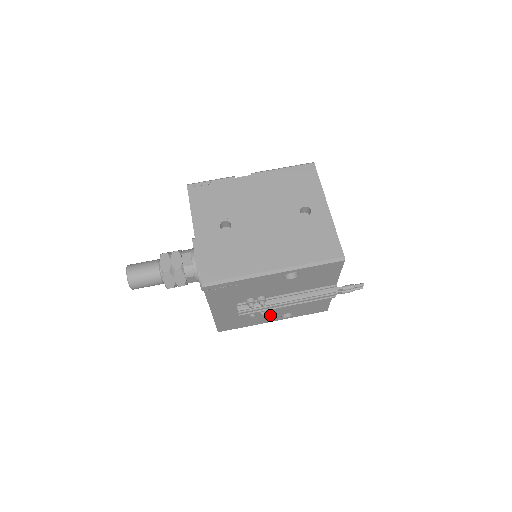
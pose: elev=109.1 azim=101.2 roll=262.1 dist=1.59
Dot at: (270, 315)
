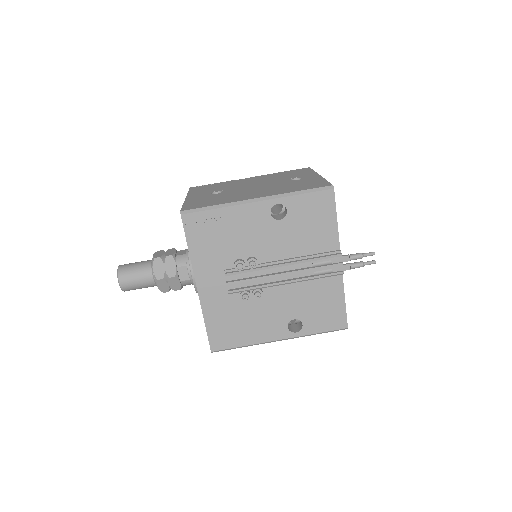
Dot at: (272, 319)
